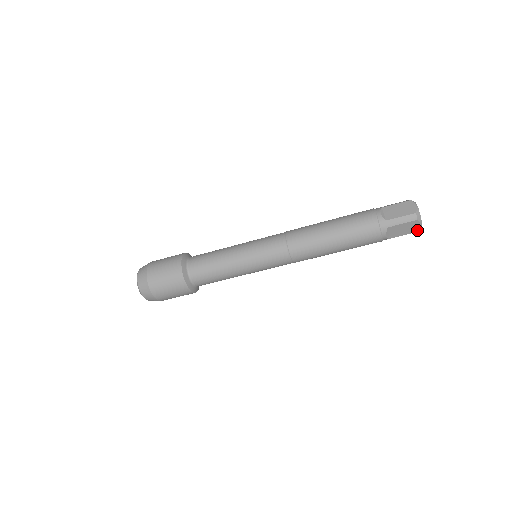
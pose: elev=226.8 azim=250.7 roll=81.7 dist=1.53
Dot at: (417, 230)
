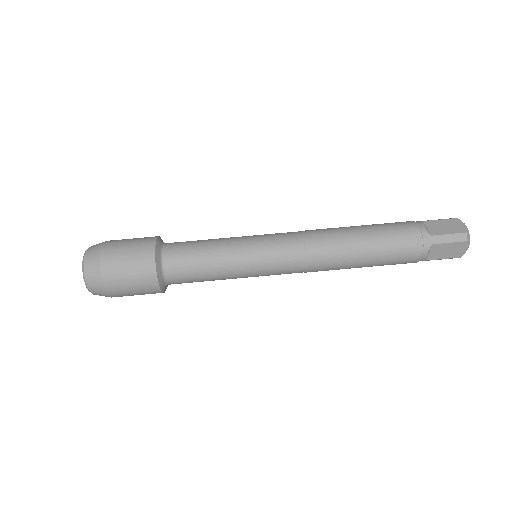
Dot at: (460, 255)
